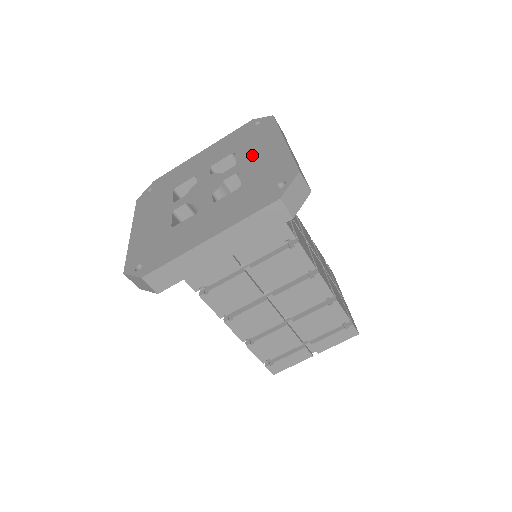
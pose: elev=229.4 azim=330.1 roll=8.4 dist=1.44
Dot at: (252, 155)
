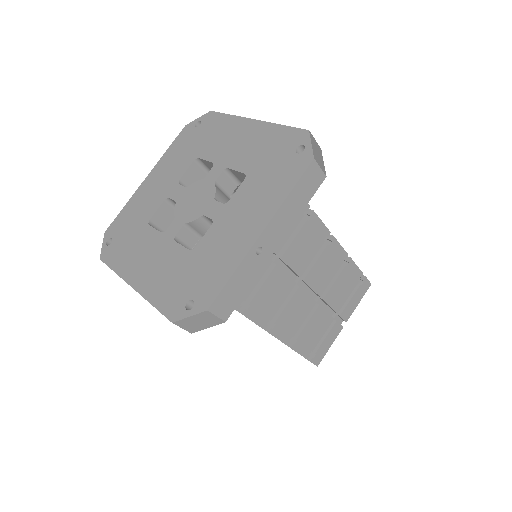
Dot at: (238, 211)
